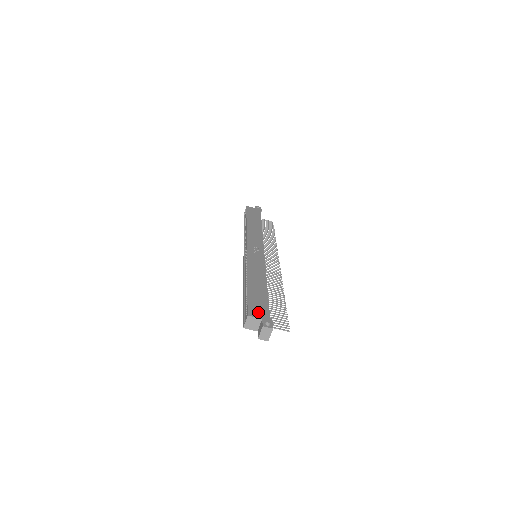
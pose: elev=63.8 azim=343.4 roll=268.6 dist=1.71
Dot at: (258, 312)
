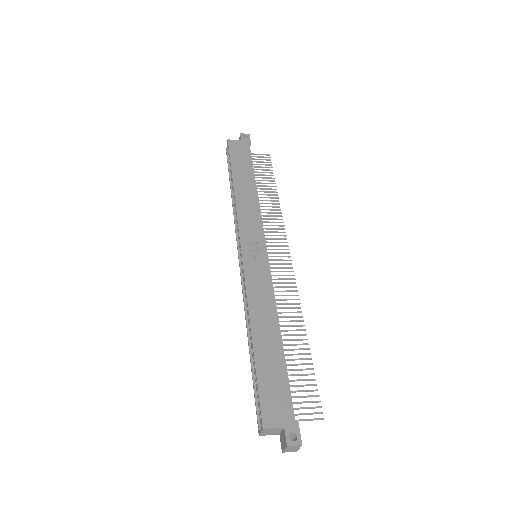
Dot at: (276, 413)
